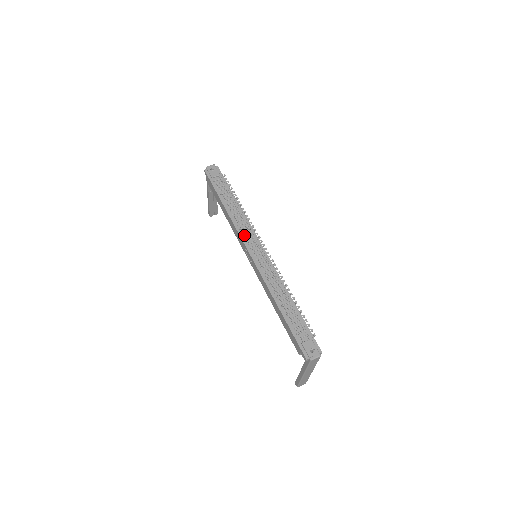
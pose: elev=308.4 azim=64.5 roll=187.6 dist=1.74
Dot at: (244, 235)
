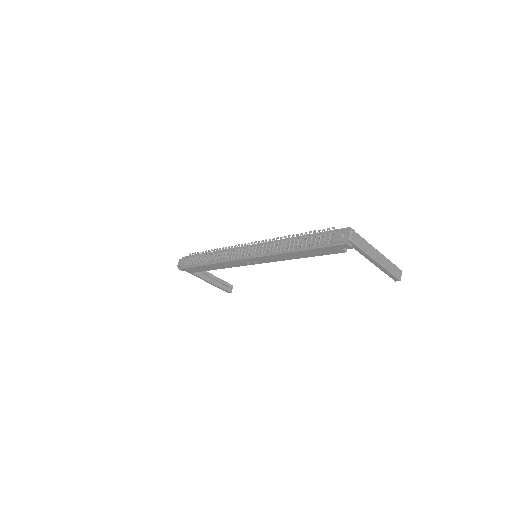
Dot at: (233, 257)
